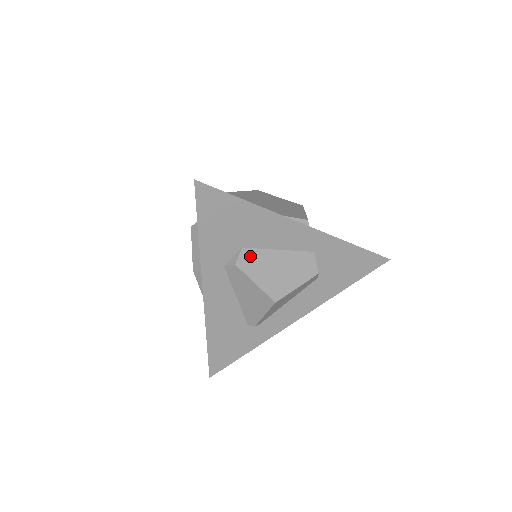
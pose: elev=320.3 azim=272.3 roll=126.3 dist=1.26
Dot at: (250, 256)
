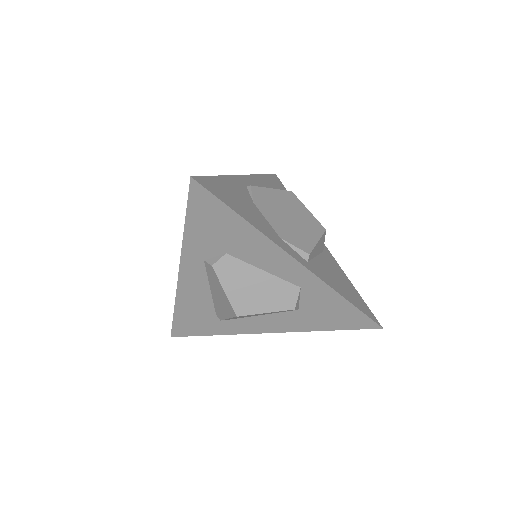
Dot at: (231, 264)
